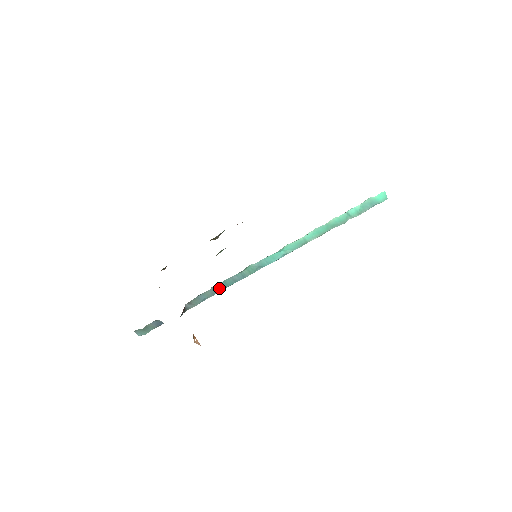
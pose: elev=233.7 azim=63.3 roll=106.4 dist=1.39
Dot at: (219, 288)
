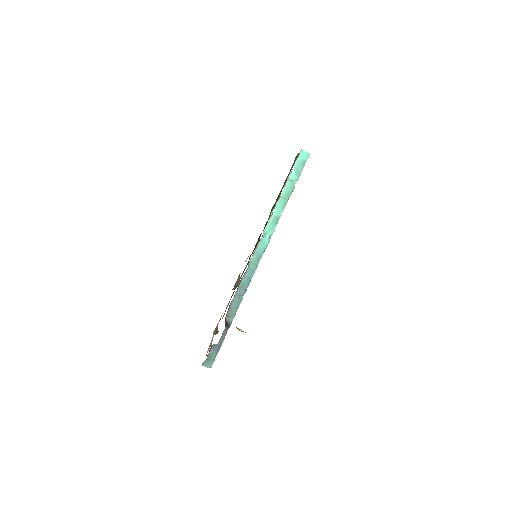
Dot at: (241, 291)
